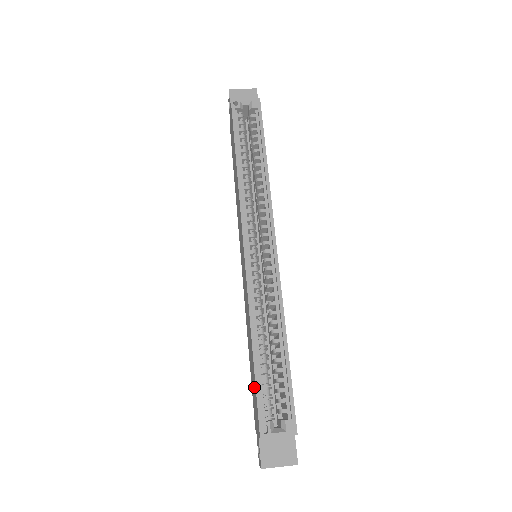
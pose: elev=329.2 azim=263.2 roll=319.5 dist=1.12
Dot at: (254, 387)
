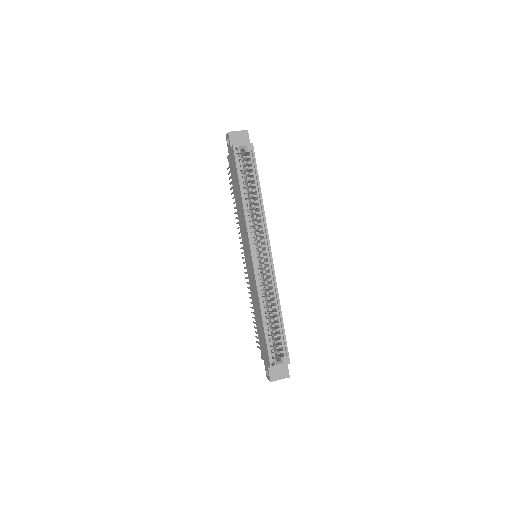
Dot at: (263, 340)
